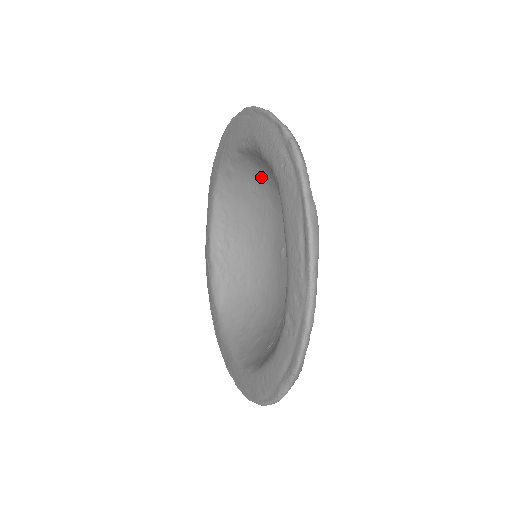
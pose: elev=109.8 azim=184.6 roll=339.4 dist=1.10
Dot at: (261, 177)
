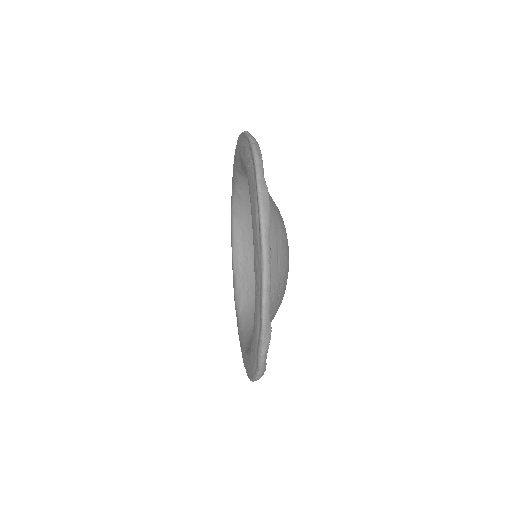
Dot at: occluded
